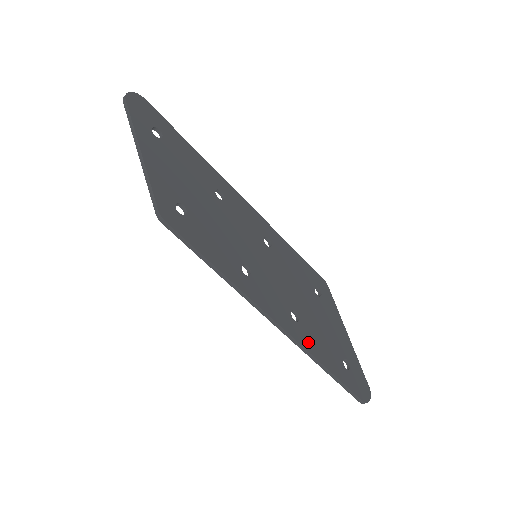
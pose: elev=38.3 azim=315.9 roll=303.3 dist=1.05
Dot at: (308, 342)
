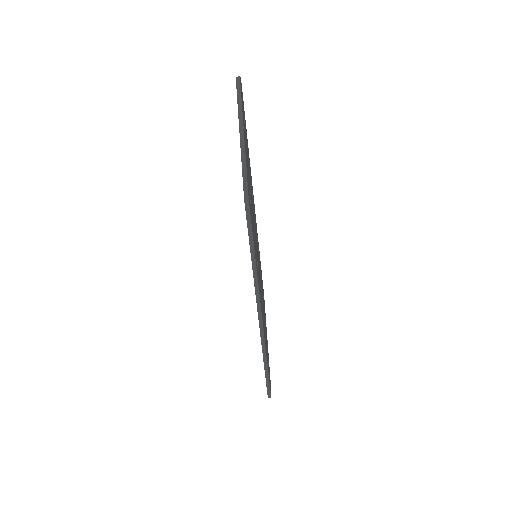
Dot at: occluded
